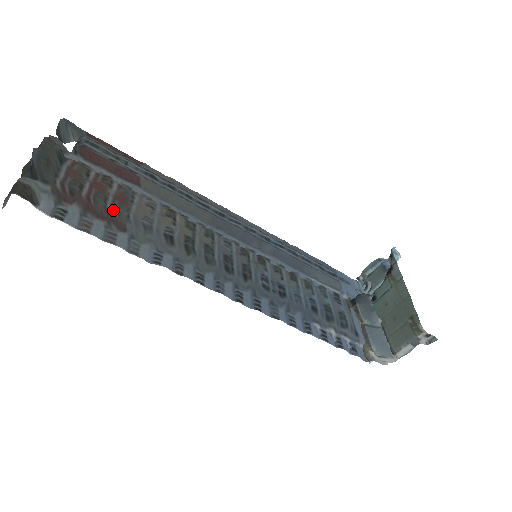
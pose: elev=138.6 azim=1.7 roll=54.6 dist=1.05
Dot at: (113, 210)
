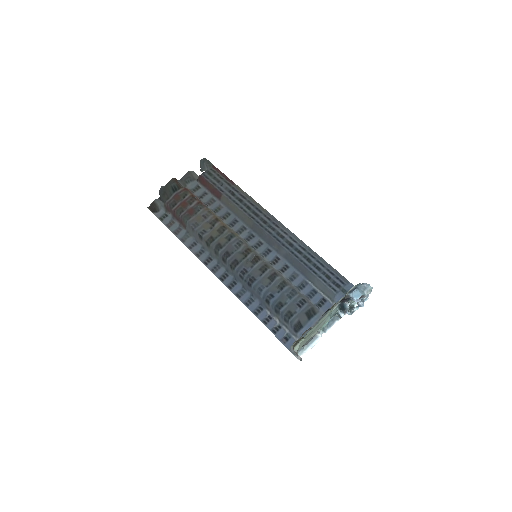
Dot at: (181, 218)
